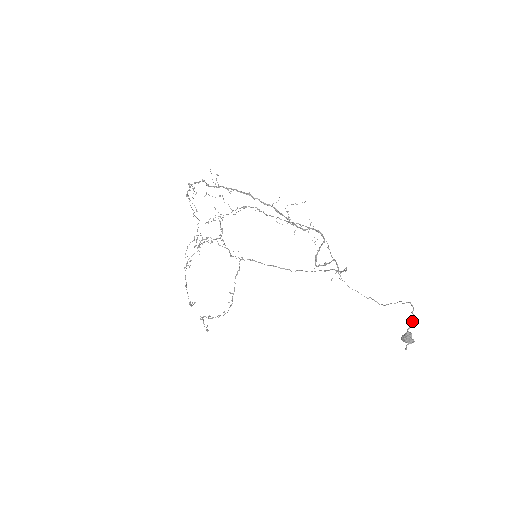
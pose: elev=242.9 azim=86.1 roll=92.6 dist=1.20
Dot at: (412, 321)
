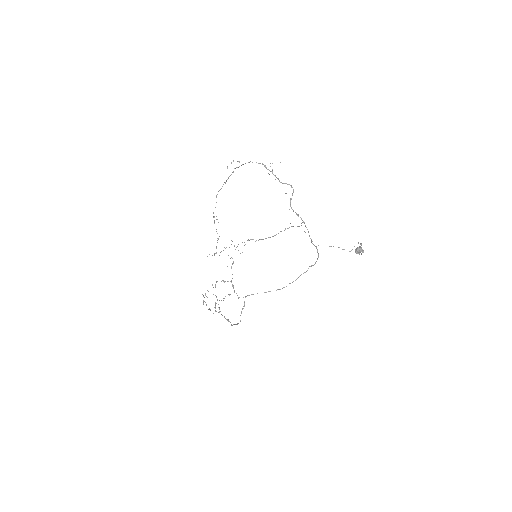
Dot at: (361, 245)
